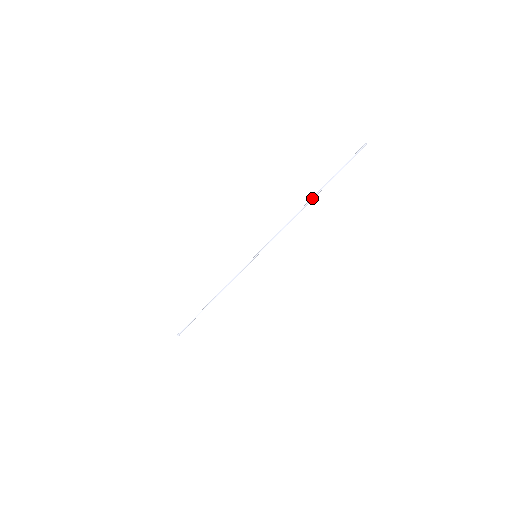
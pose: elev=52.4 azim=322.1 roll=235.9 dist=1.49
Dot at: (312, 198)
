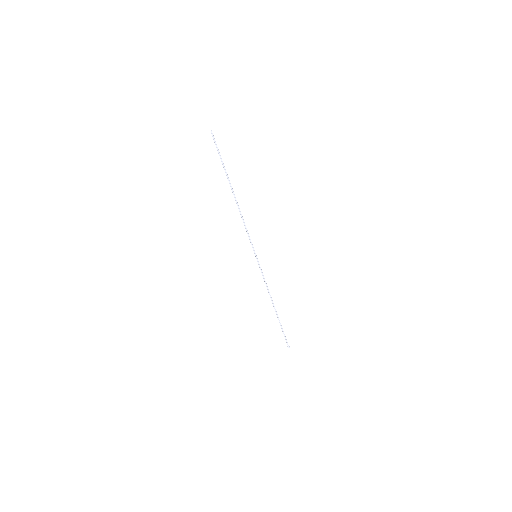
Dot at: (232, 192)
